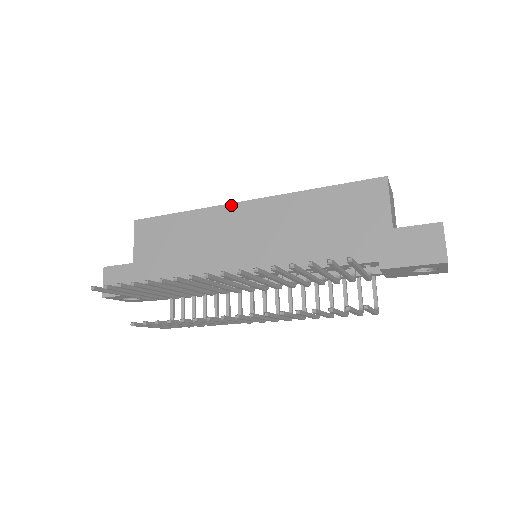
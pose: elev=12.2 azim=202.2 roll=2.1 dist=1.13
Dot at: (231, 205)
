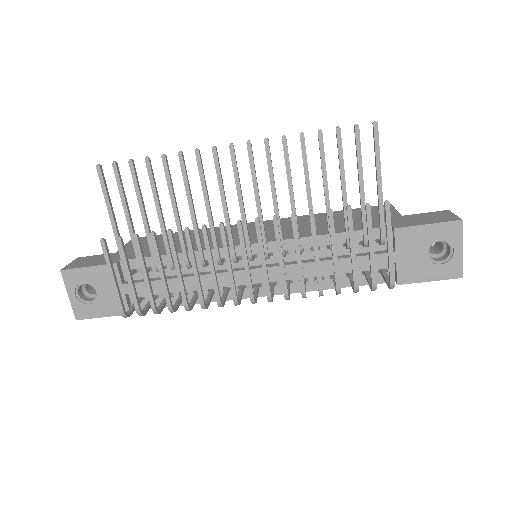
Dot at: occluded
